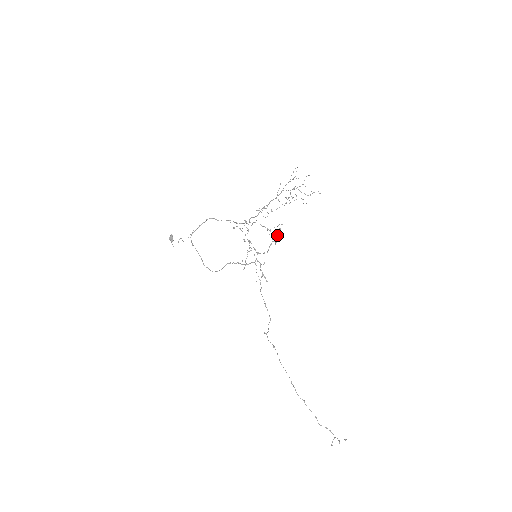
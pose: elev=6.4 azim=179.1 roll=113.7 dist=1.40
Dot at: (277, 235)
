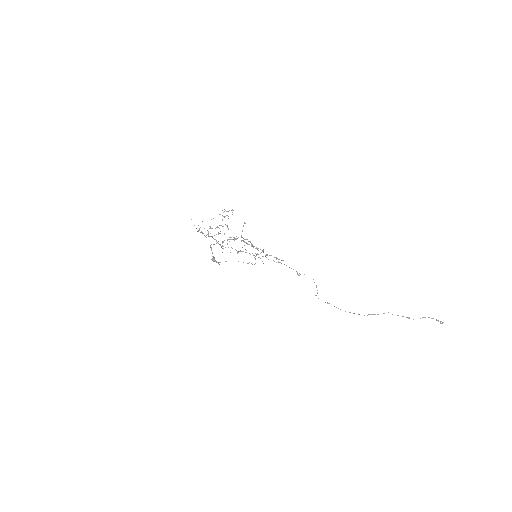
Dot at: (247, 244)
